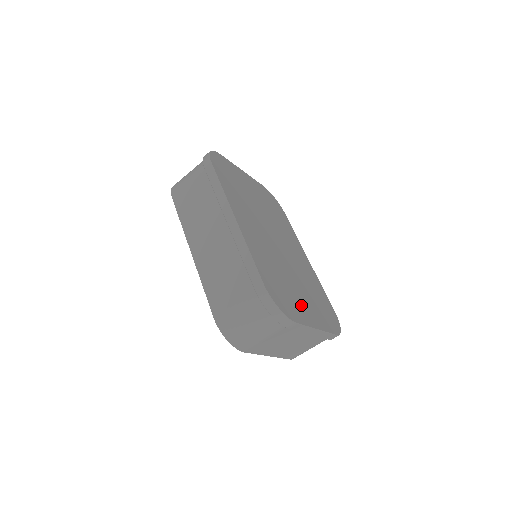
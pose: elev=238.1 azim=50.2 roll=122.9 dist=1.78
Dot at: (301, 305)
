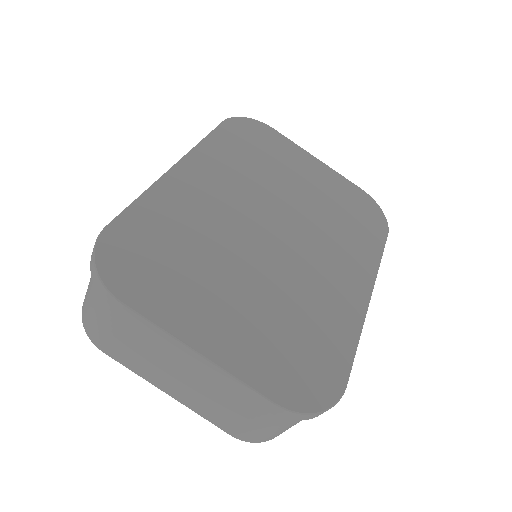
Dot at: (197, 303)
